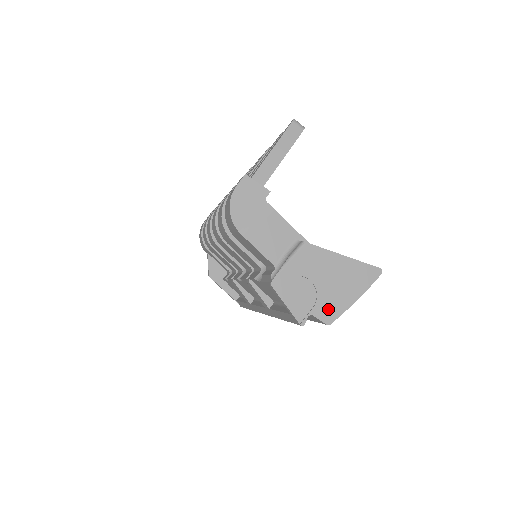
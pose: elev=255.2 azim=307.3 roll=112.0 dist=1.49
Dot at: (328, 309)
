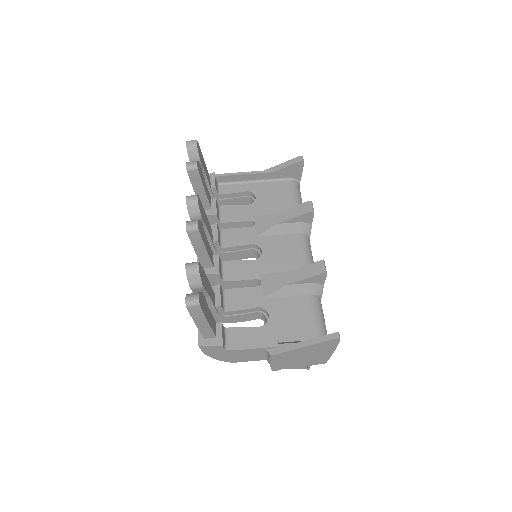
Dot at: (318, 361)
